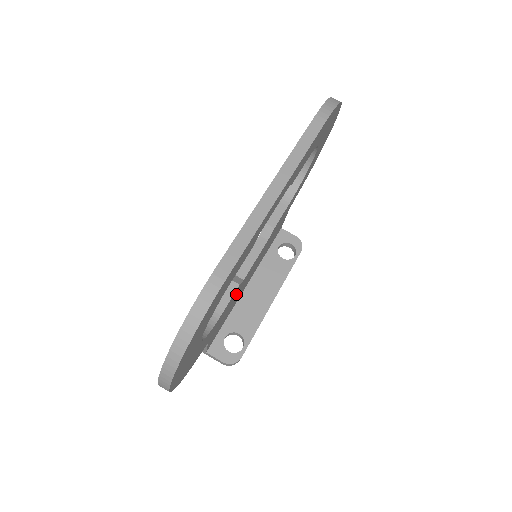
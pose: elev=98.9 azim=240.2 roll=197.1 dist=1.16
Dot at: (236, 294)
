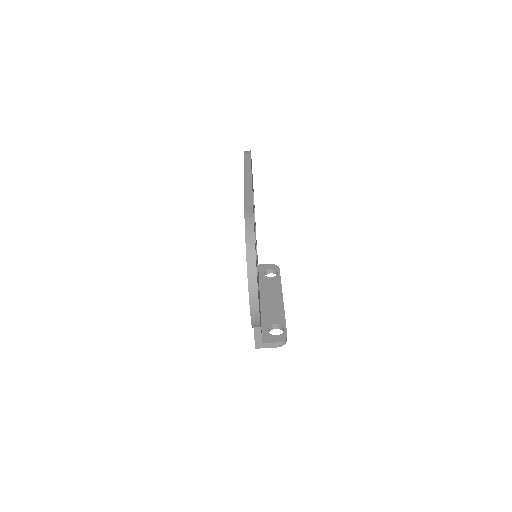
Dot at: occluded
